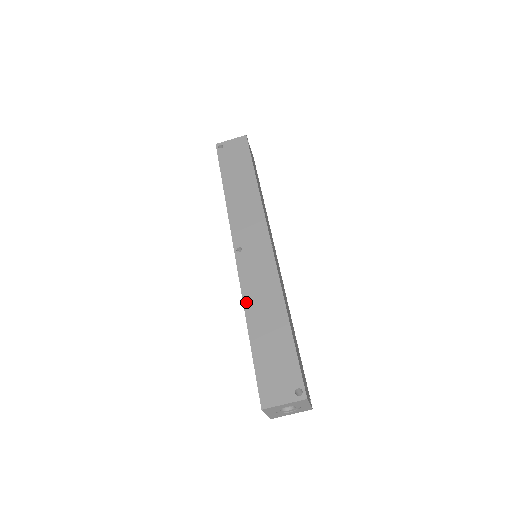
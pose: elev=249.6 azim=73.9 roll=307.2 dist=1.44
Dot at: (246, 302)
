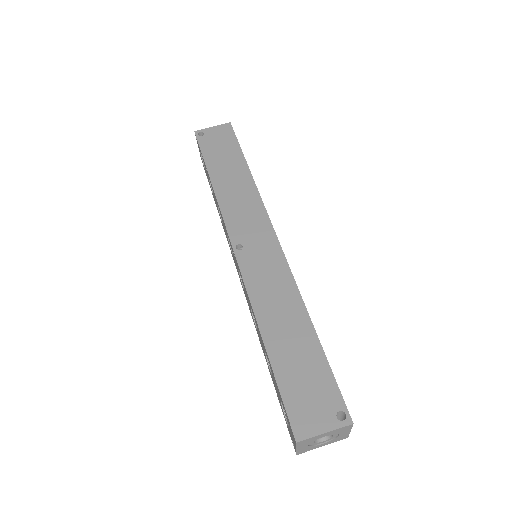
Dot at: (256, 308)
